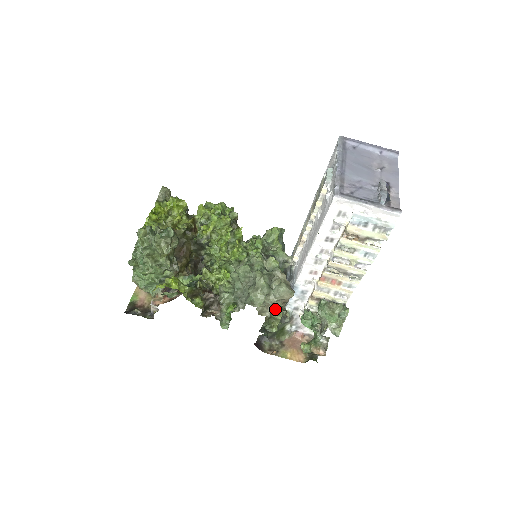
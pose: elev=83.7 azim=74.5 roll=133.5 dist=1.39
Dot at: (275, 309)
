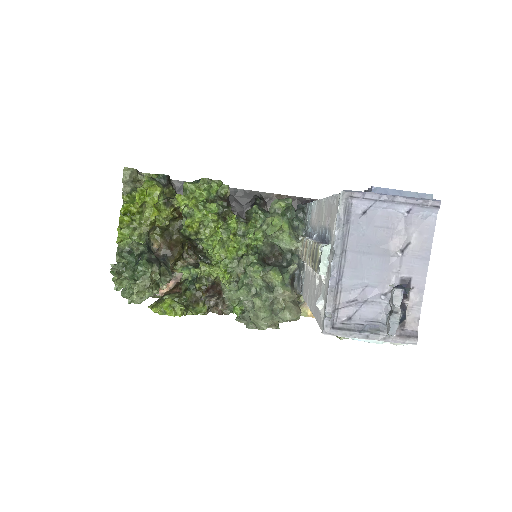
Dot at: occluded
